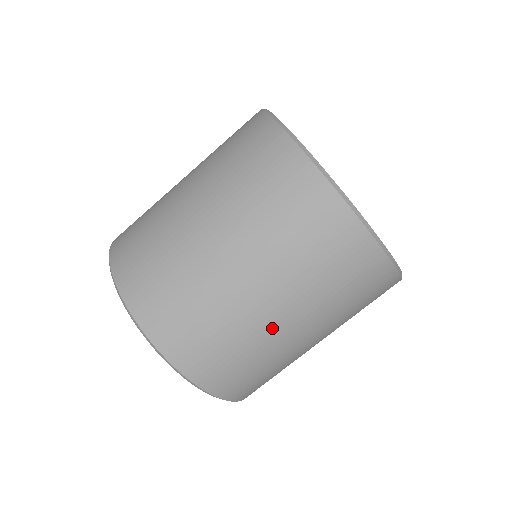
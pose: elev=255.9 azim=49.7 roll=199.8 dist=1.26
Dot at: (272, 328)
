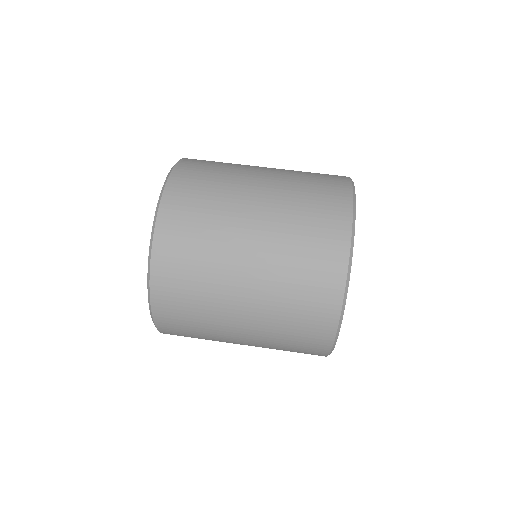
Dot at: (247, 184)
